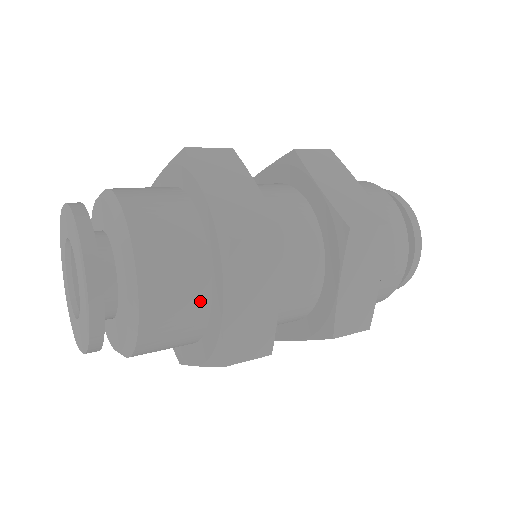
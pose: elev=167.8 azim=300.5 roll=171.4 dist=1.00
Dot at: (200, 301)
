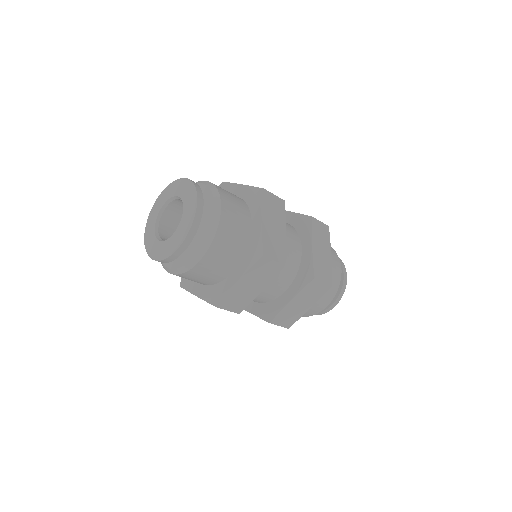
Dot at: (246, 224)
